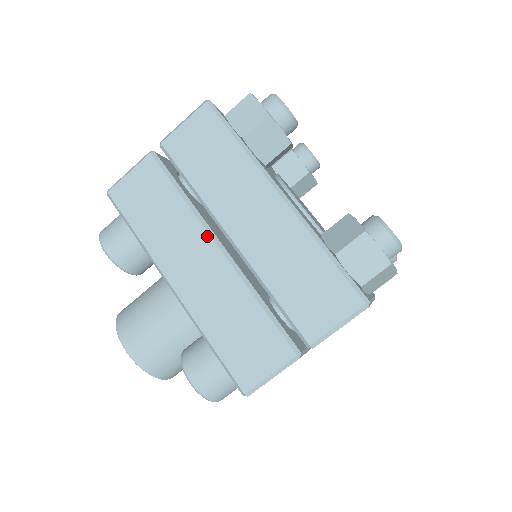
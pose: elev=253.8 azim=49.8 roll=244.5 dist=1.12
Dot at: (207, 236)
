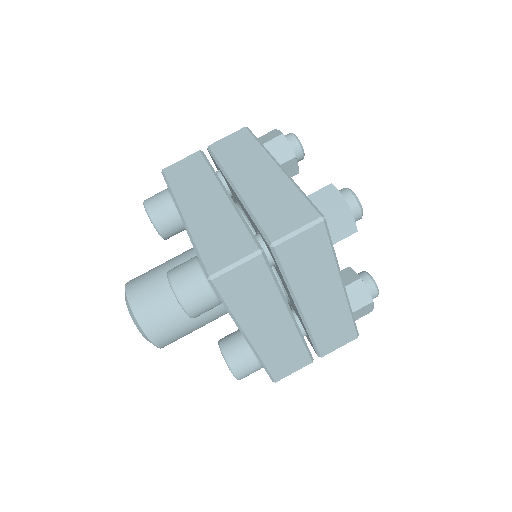
Dot at: (219, 187)
